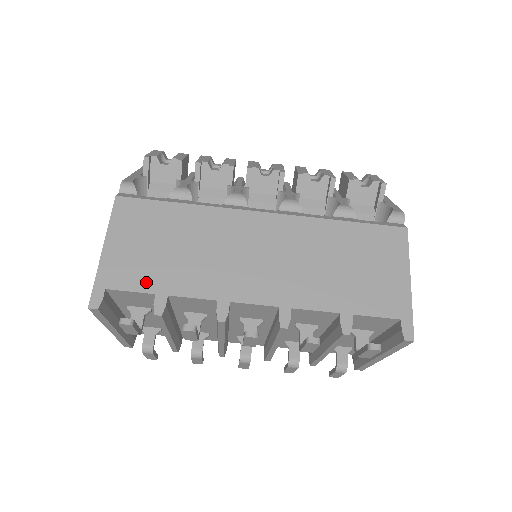
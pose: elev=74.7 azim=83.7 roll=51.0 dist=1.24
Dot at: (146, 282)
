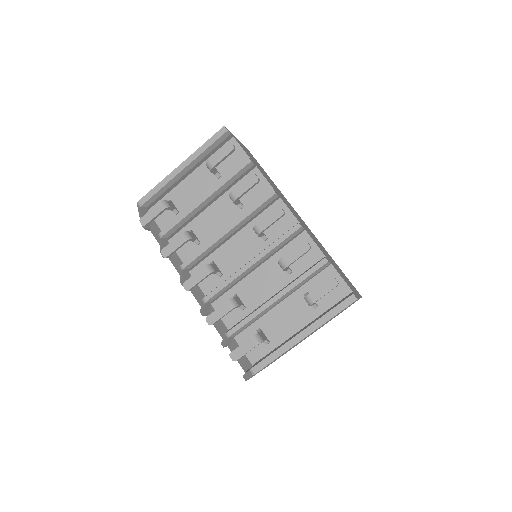
Dot at: (250, 157)
